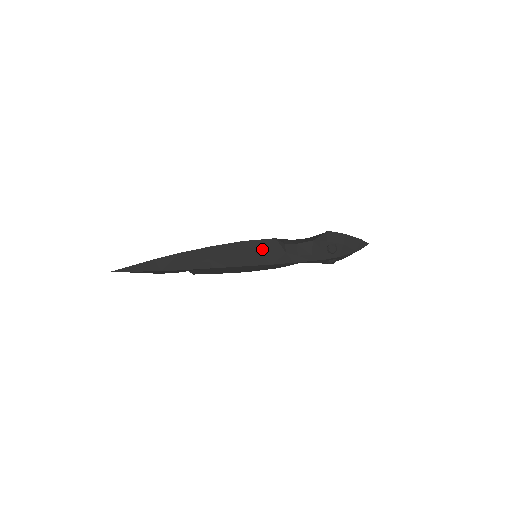
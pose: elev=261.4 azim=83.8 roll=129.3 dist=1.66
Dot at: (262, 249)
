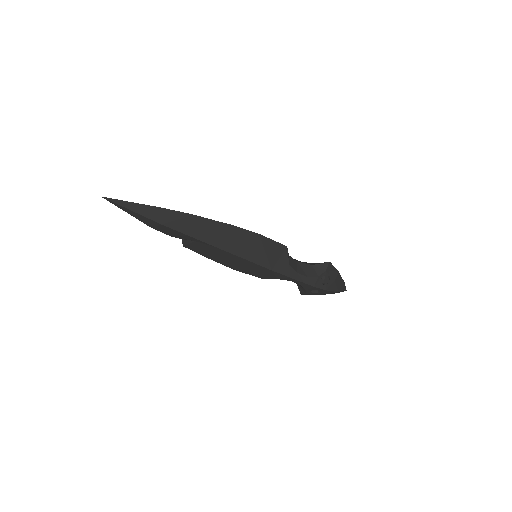
Dot at: (271, 251)
